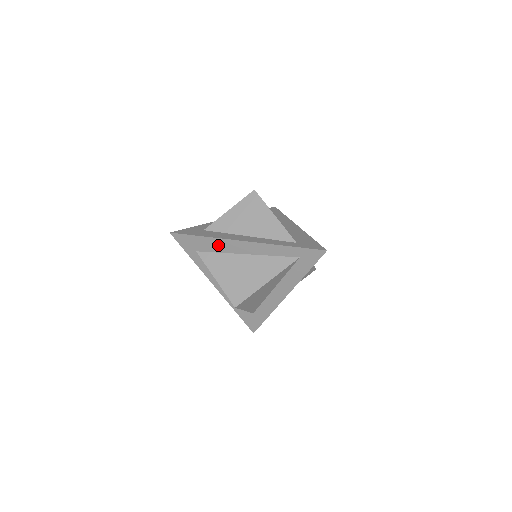
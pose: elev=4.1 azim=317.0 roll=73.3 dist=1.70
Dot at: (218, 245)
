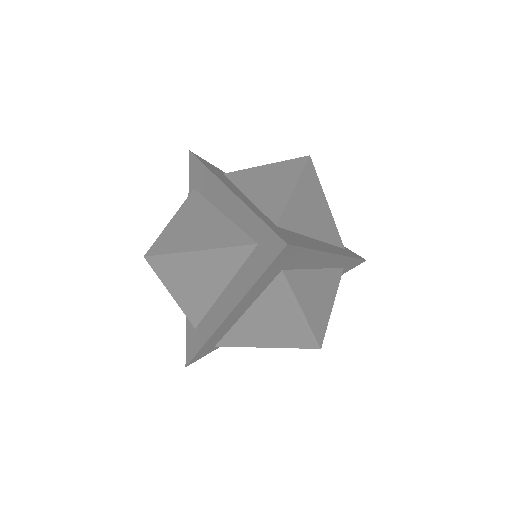
Dot at: (209, 185)
